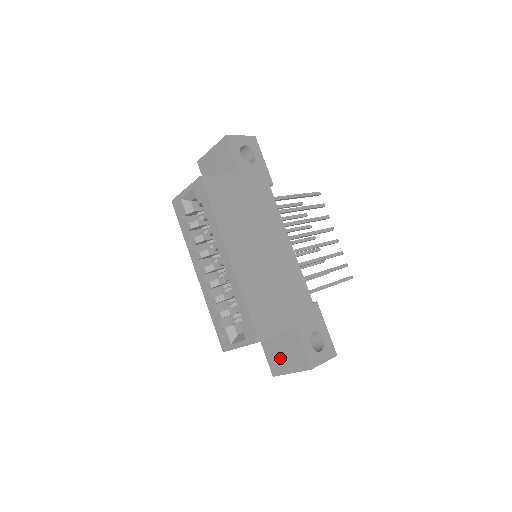
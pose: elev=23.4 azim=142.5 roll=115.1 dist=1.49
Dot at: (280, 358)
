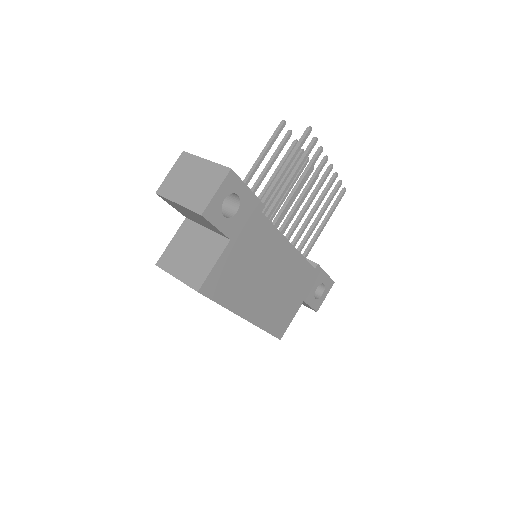
Dot at: occluded
